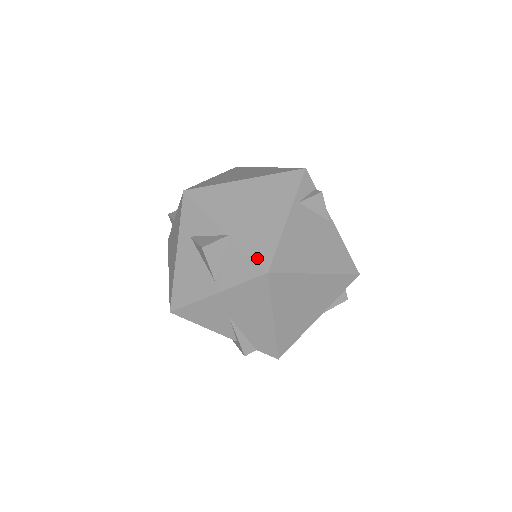
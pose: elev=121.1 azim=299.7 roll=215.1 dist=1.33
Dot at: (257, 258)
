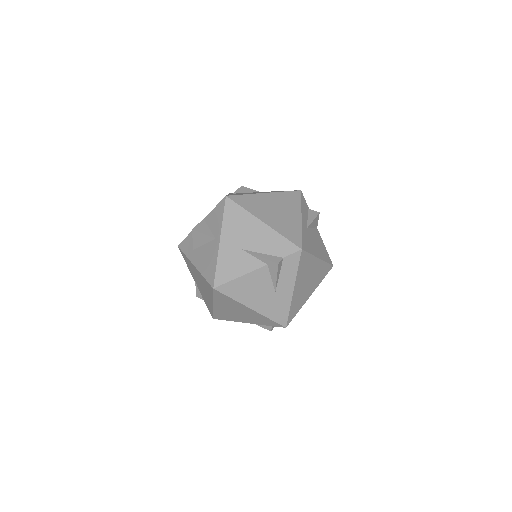
Dot at: (219, 203)
